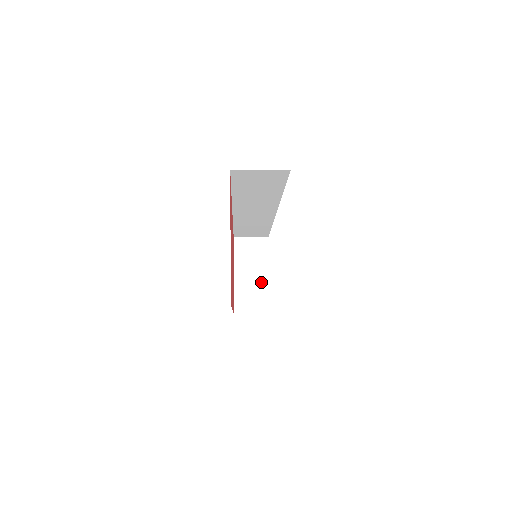
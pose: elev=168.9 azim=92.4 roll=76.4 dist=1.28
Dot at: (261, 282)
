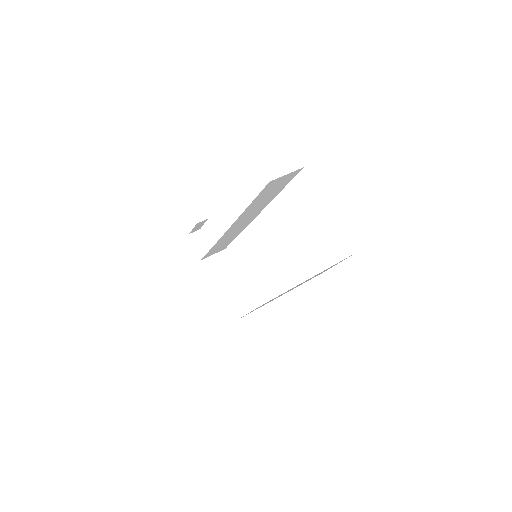
Dot at: (239, 286)
